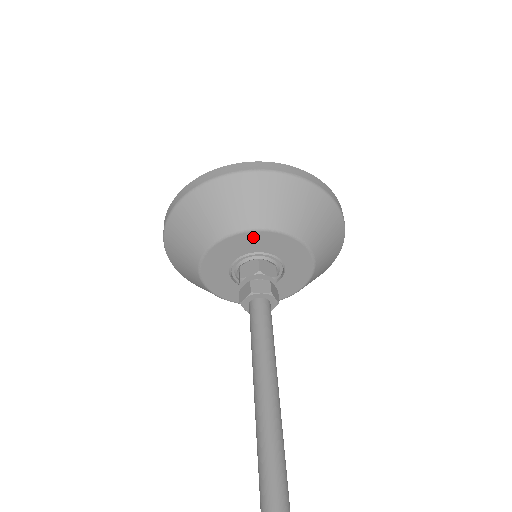
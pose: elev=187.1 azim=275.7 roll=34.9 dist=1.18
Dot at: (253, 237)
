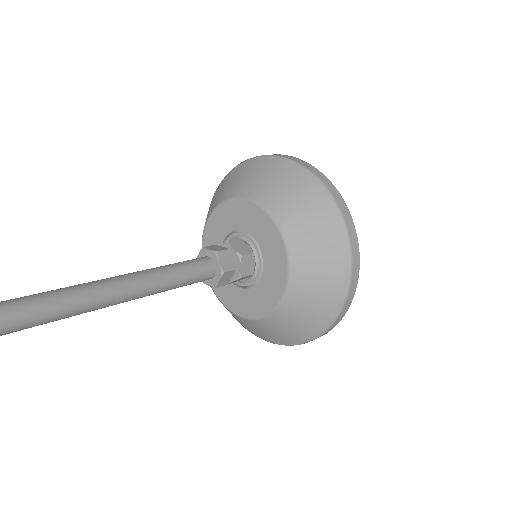
Dot at: (237, 207)
